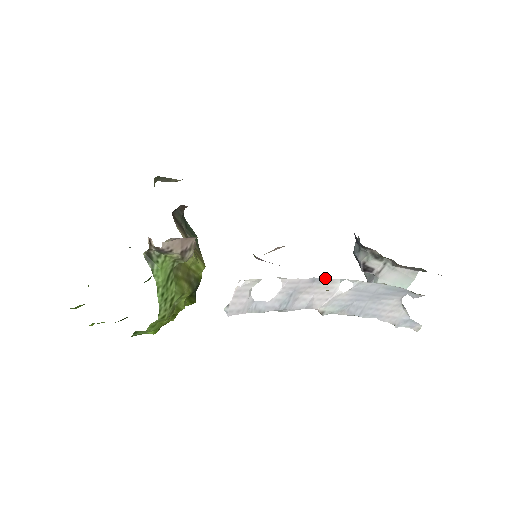
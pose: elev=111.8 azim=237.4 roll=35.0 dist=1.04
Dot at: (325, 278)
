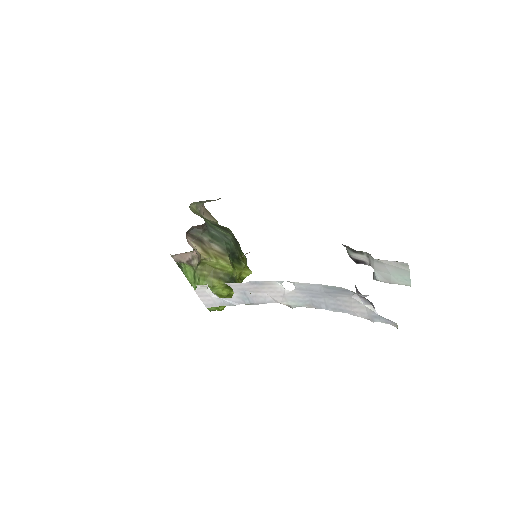
Dot at: (261, 281)
